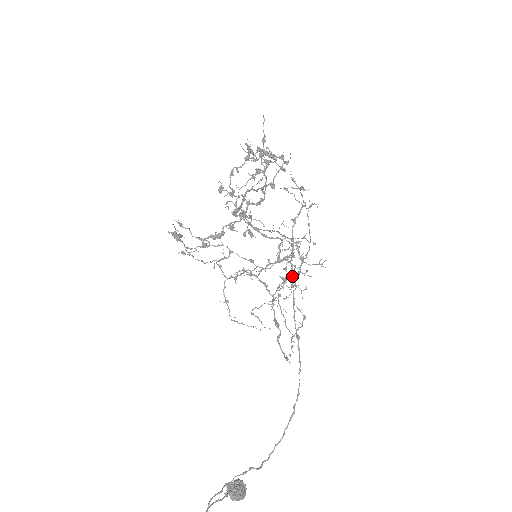
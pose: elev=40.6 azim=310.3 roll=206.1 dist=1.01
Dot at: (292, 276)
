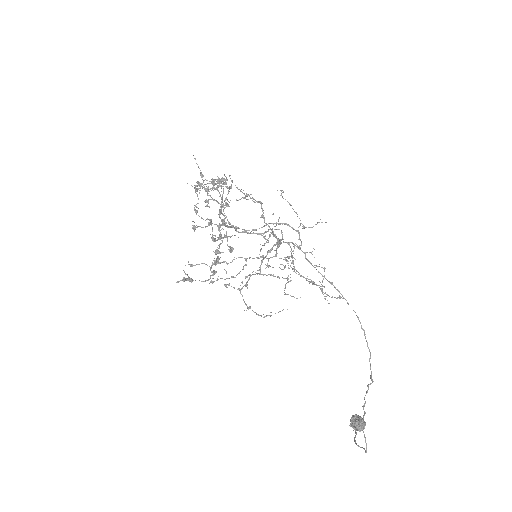
Dot at: occluded
